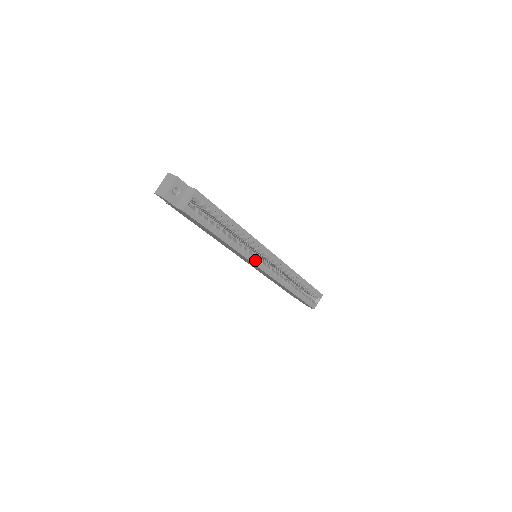
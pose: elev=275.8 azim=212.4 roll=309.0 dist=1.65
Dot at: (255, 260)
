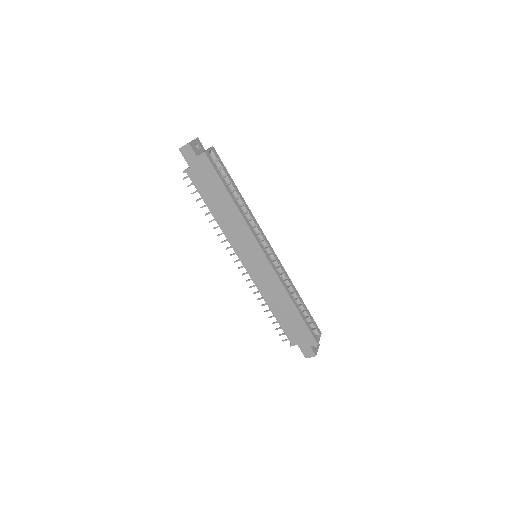
Dot at: (259, 242)
